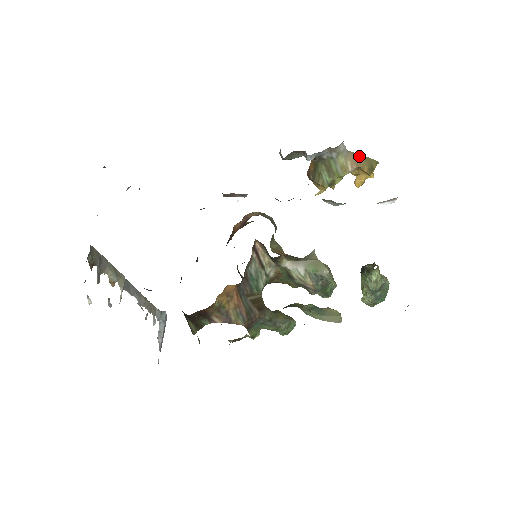
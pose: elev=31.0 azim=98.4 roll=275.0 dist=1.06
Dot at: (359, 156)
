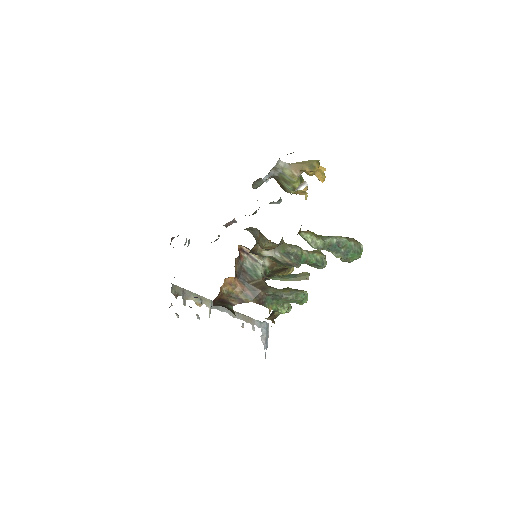
Dot at: (299, 163)
